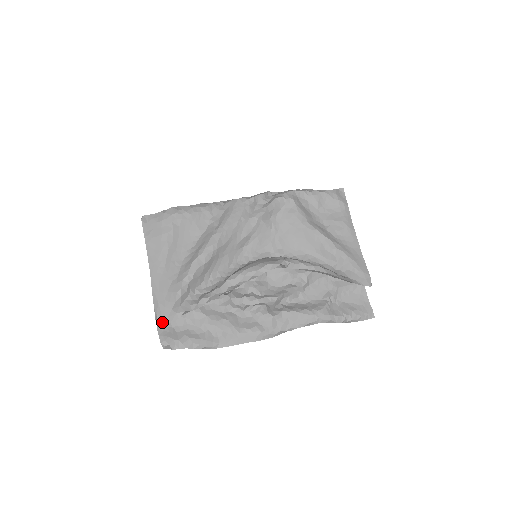
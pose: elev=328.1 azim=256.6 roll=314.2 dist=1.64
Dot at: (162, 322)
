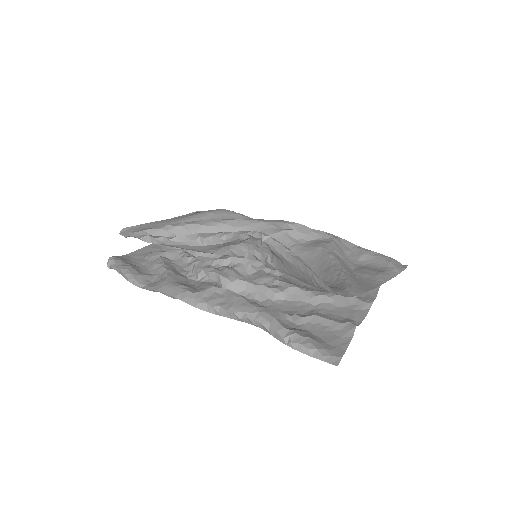
Dot at: (126, 233)
